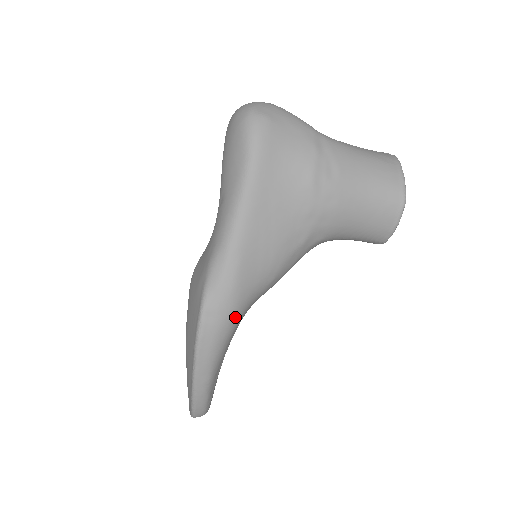
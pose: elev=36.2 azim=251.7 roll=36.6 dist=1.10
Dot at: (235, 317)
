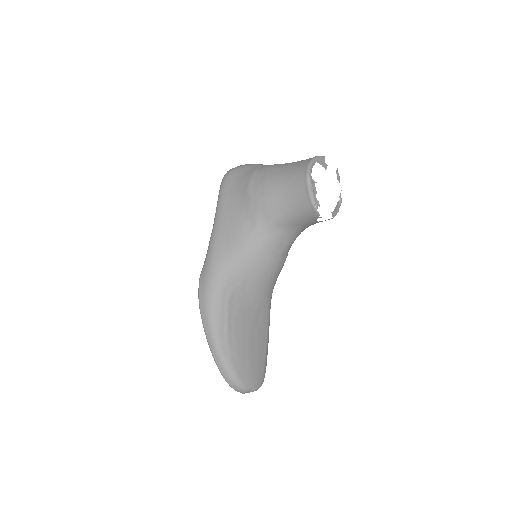
Dot at: (217, 281)
